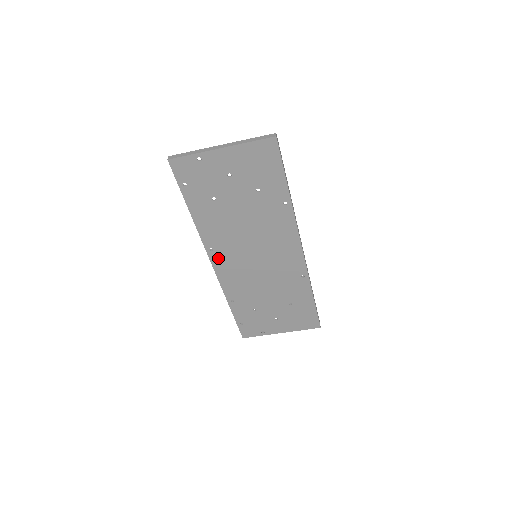
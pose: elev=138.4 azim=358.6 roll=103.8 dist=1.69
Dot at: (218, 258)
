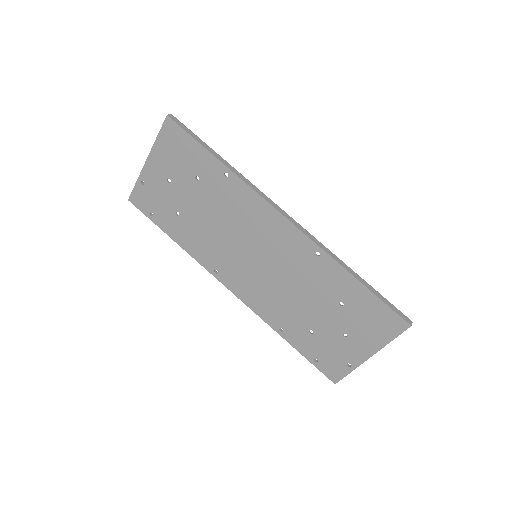
Dot at: (228, 279)
